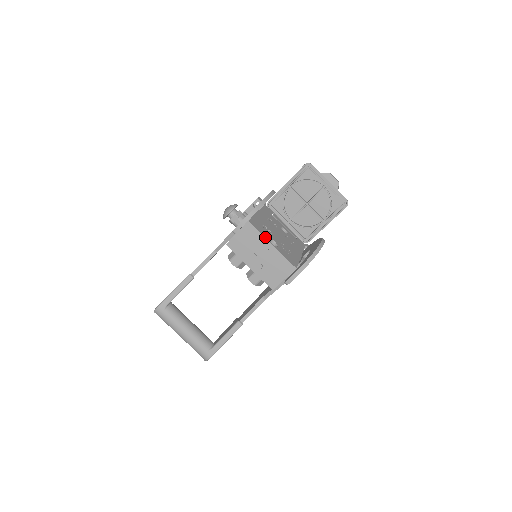
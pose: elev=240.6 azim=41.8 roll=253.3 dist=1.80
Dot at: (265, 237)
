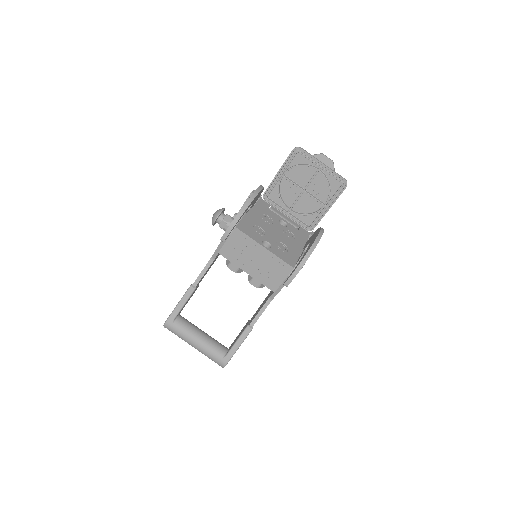
Dot at: (255, 240)
